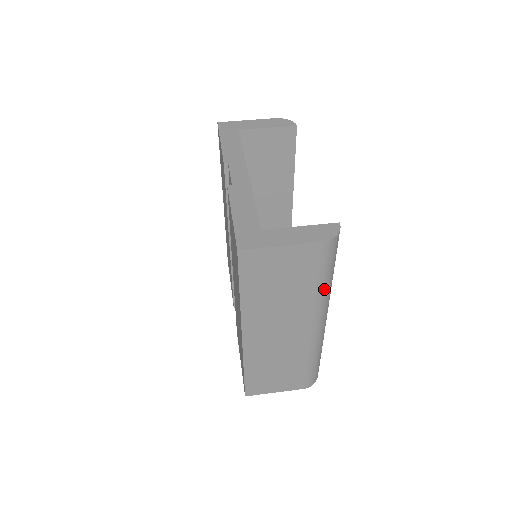
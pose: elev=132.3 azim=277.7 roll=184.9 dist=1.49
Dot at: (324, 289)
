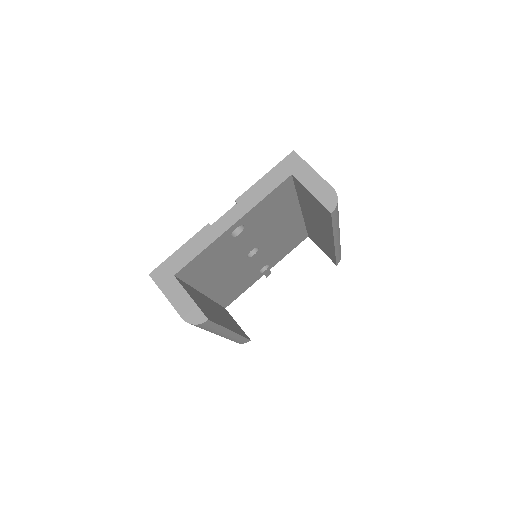
Dot at: occluded
